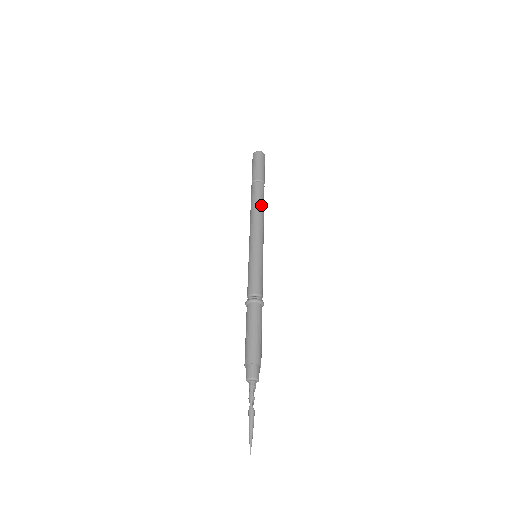
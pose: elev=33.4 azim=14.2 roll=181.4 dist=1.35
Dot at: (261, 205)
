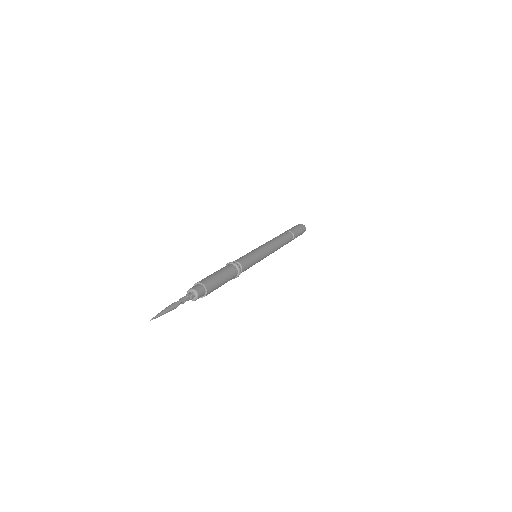
Dot at: (283, 243)
